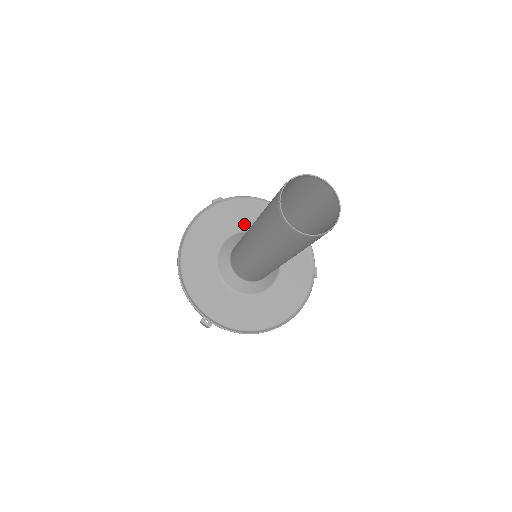
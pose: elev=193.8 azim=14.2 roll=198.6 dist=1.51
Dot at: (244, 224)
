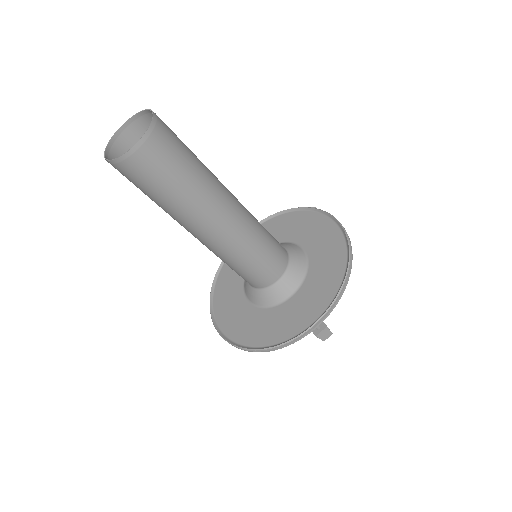
Dot at: (304, 238)
